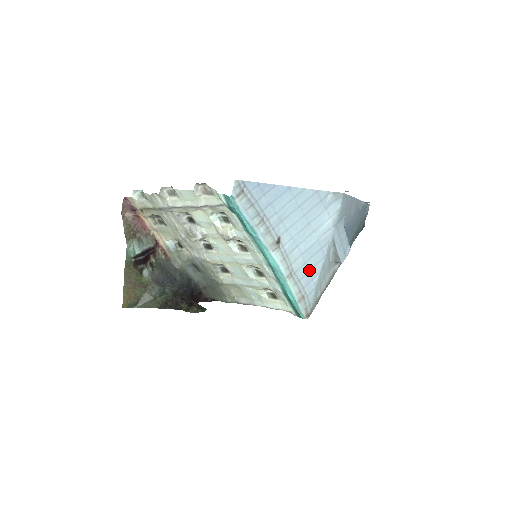
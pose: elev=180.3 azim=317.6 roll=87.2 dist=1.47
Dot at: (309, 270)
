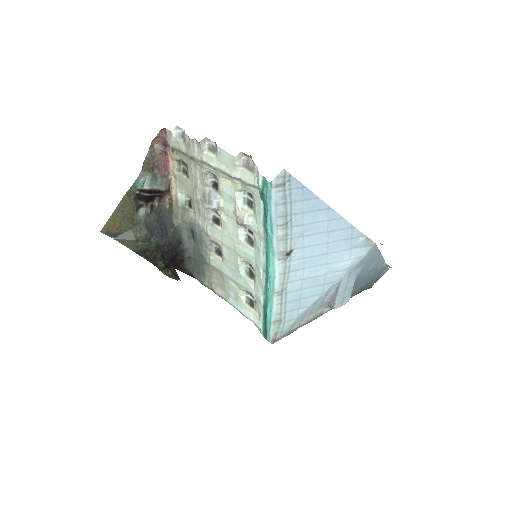
Dot at: (301, 298)
